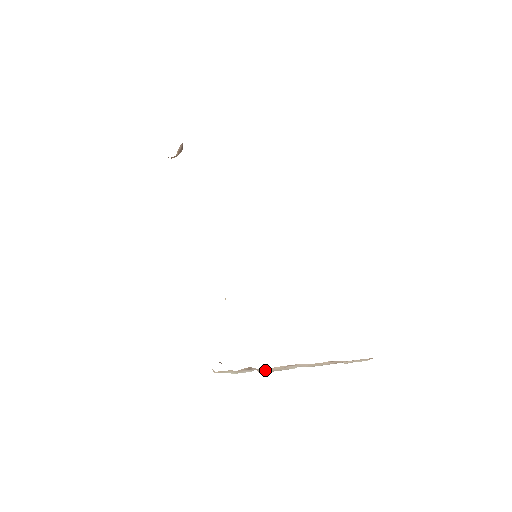
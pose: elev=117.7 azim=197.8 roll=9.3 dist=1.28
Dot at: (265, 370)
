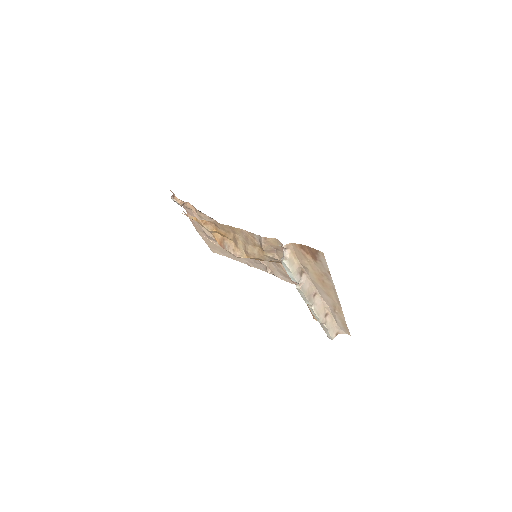
Dot at: (305, 286)
